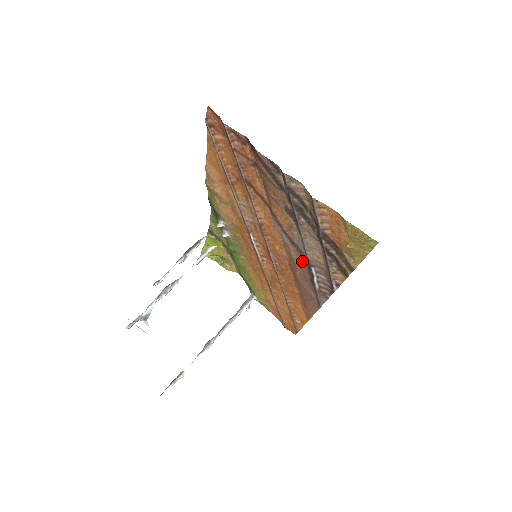
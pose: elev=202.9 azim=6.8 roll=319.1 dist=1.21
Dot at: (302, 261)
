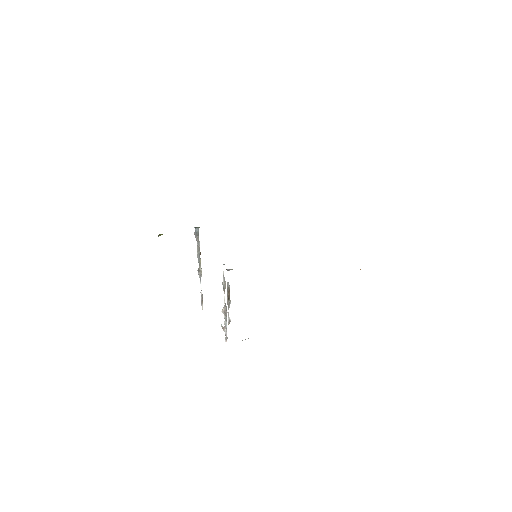
Dot at: occluded
